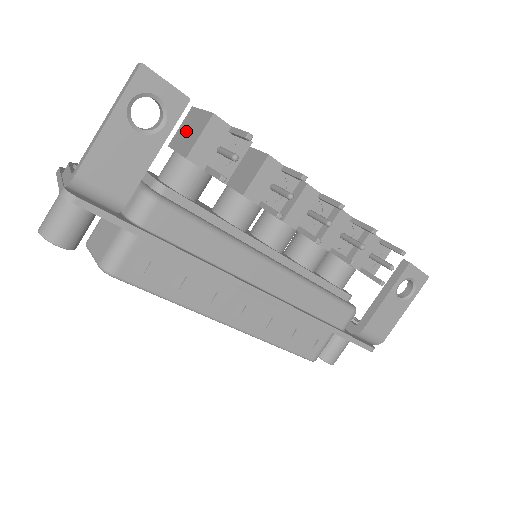
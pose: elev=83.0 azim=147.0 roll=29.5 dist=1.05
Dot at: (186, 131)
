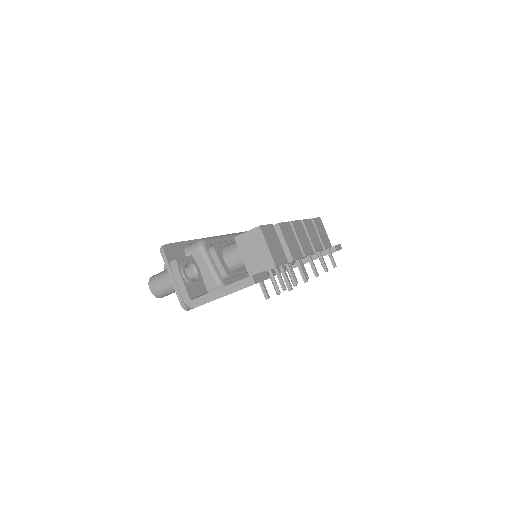
Dot at: (252, 249)
